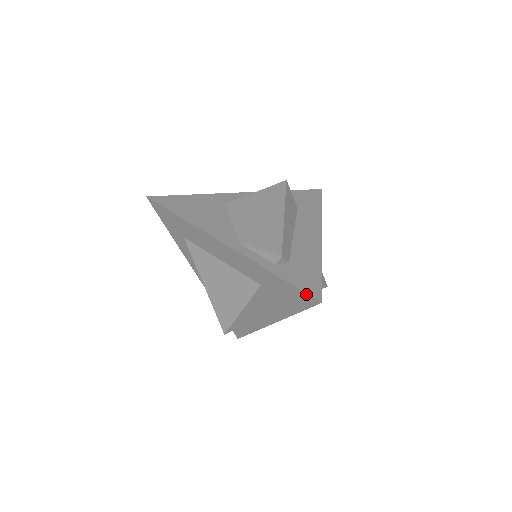
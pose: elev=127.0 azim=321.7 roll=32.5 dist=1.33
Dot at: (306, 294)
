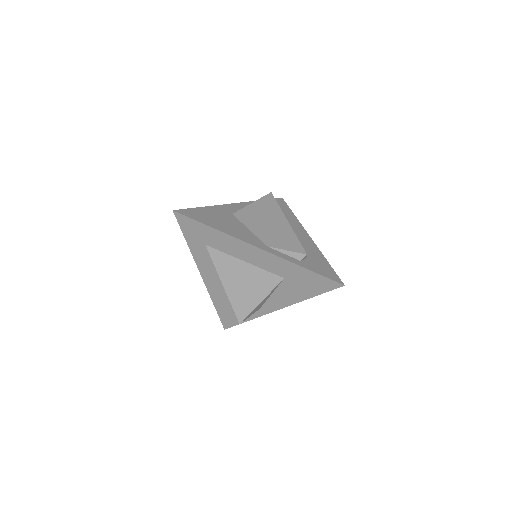
Dot at: (332, 280)
